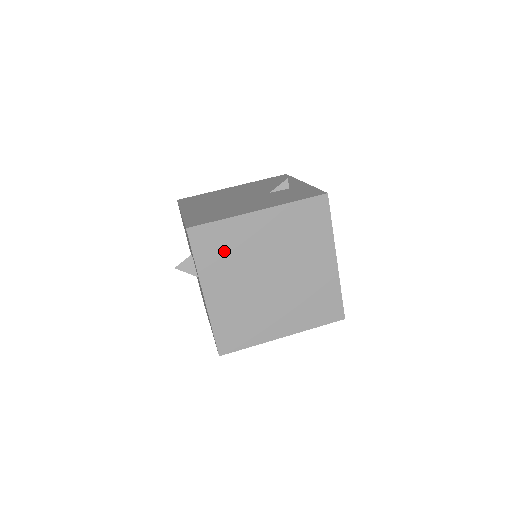
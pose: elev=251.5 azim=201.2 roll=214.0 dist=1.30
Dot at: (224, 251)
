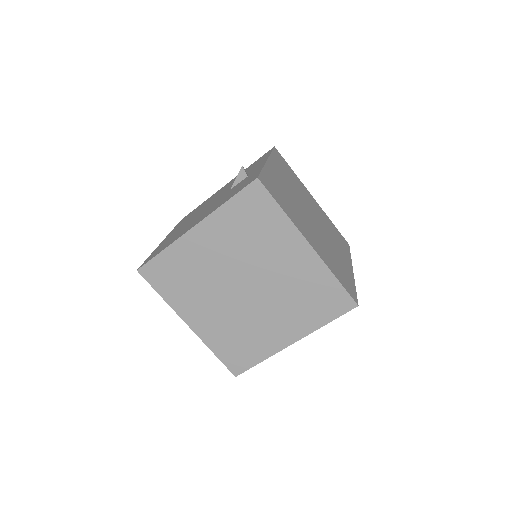
Dot at: (183, 279)
